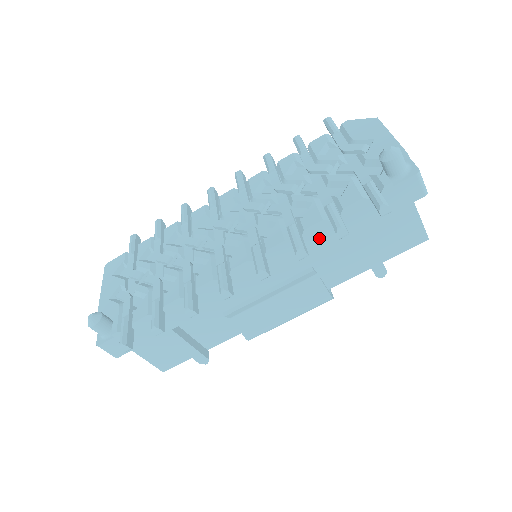
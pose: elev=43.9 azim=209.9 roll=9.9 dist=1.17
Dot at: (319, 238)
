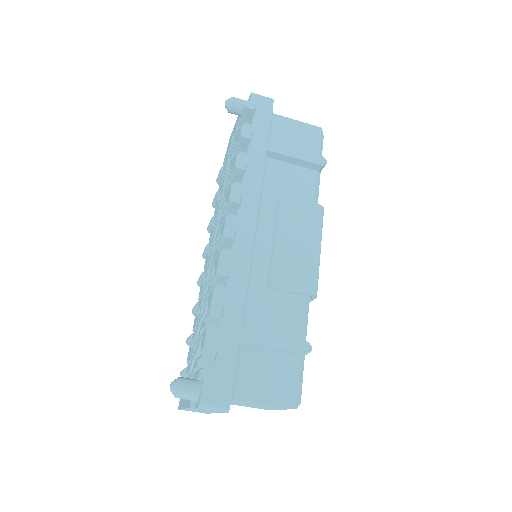
Dot at: (250, 167)
